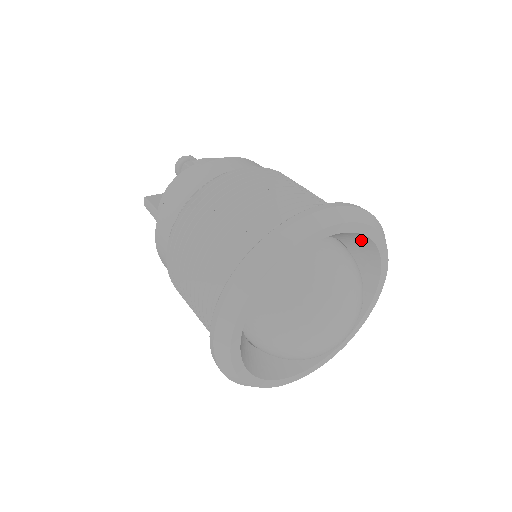
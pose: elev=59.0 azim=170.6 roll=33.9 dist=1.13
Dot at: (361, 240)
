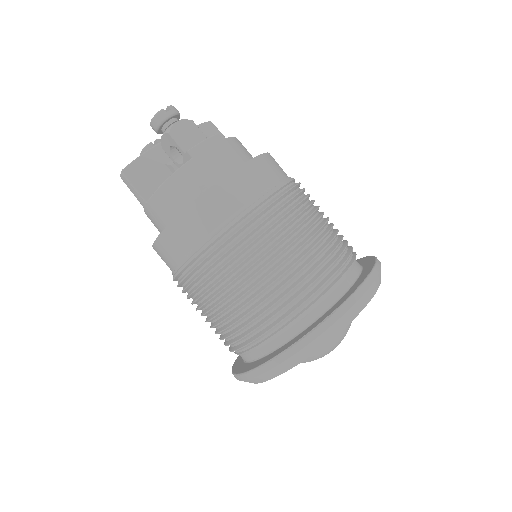
Dot at: occluded
